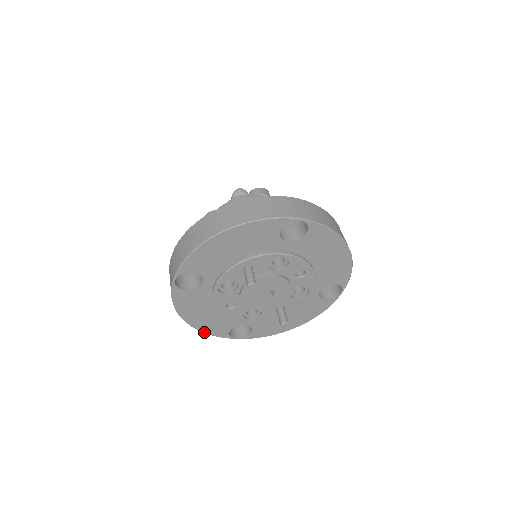
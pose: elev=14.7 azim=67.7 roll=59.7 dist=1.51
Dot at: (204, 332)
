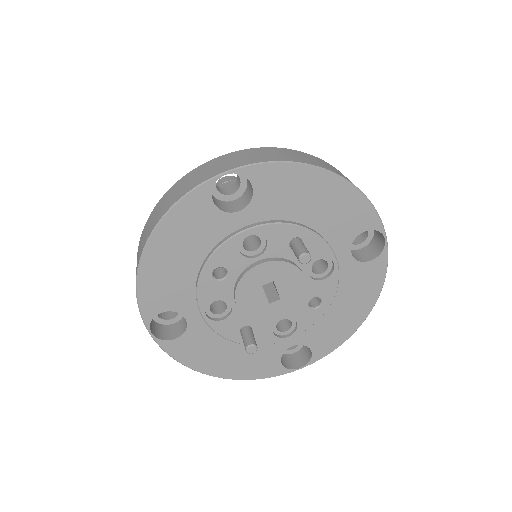
Dot at: (138, 284)
